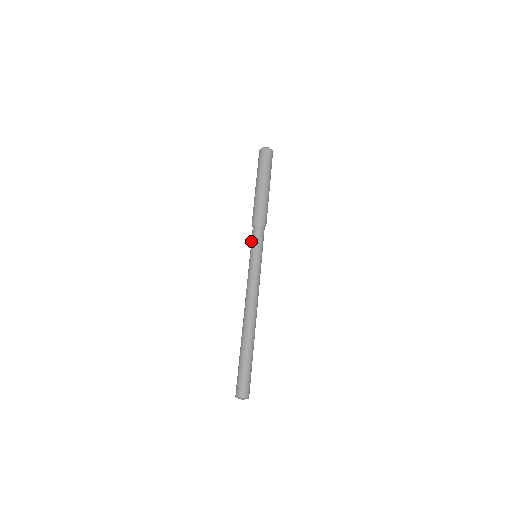
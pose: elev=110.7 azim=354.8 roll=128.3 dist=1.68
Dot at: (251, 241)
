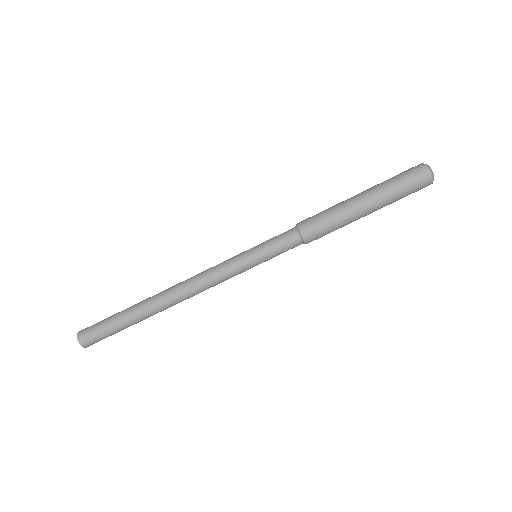
Dot at: (274, 242)
